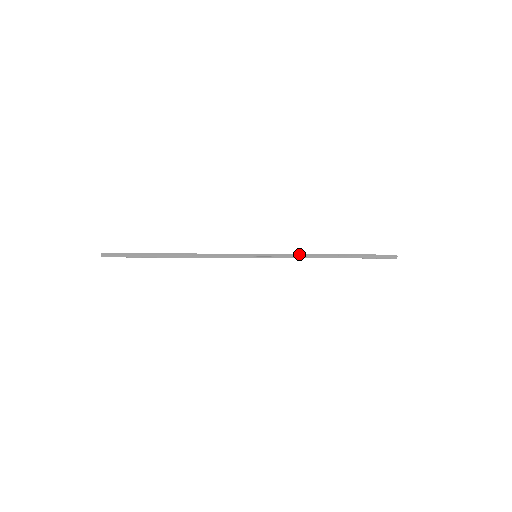
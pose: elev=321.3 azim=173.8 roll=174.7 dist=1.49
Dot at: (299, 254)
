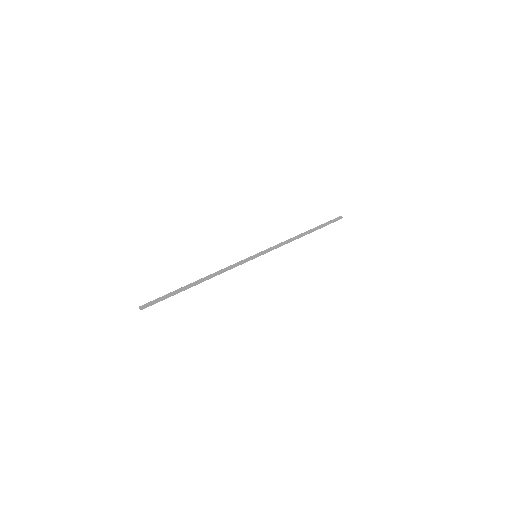
Dot at: (284, 242)
